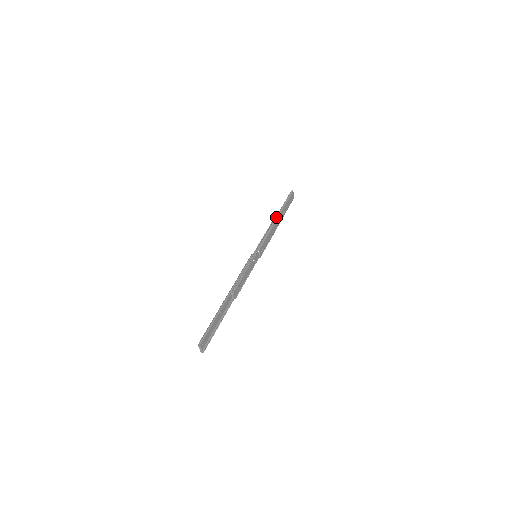
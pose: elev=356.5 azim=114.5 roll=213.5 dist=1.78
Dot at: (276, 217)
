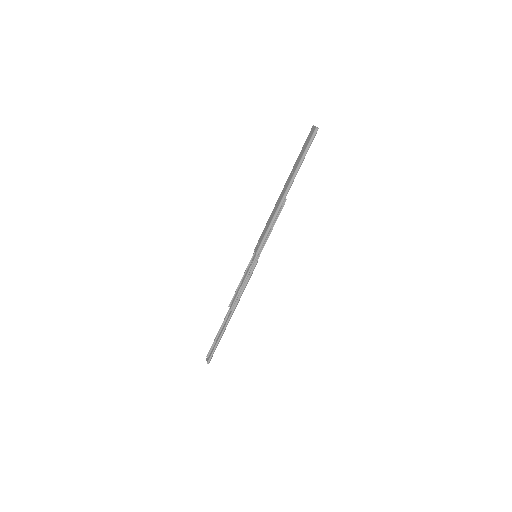
Dot at: (229, 309)
